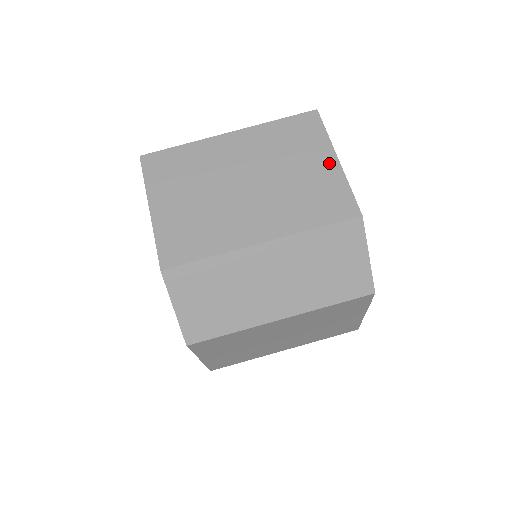
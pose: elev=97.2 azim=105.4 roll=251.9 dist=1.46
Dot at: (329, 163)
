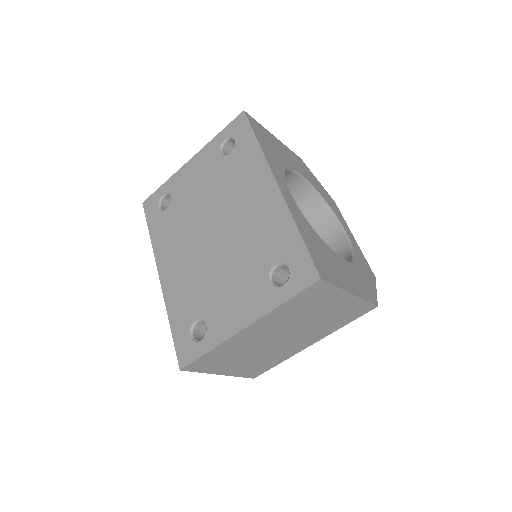
Dot at: (345, 300)
